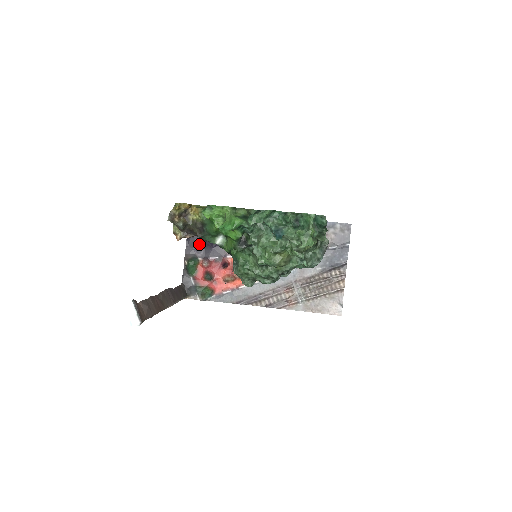
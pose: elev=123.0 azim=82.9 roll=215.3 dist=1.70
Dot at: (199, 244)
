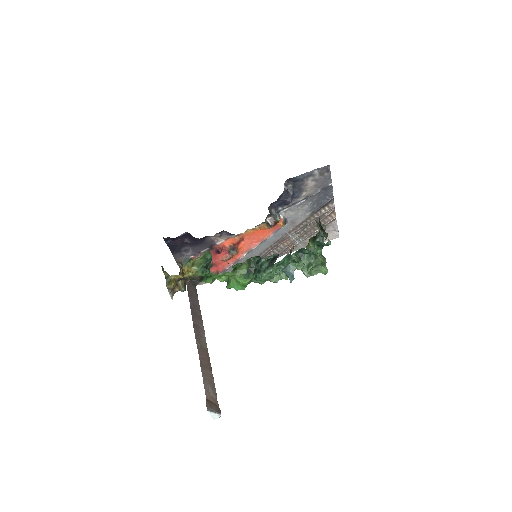
Dot at: (184, 246)
